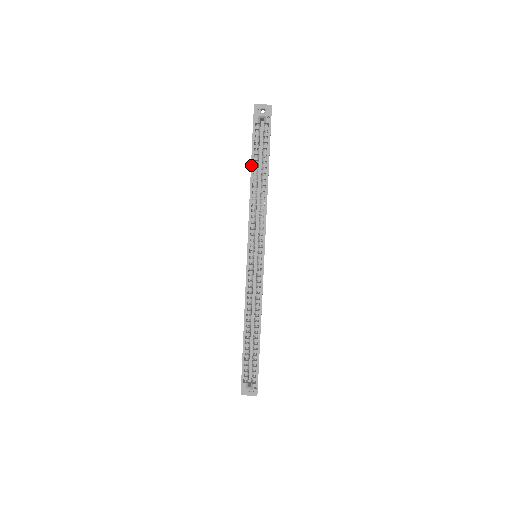
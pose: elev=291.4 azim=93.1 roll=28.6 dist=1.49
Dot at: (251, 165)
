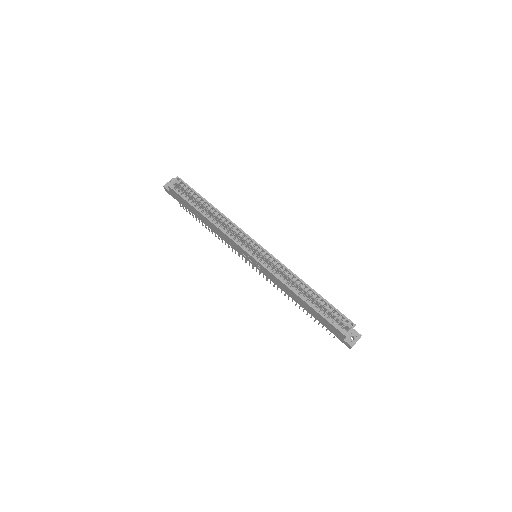
Dot at: (195, 209)
